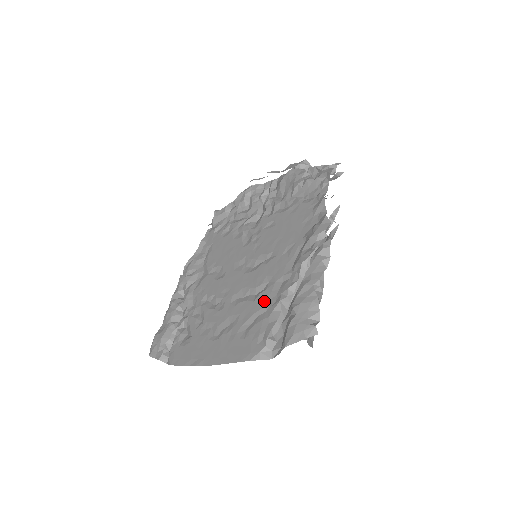
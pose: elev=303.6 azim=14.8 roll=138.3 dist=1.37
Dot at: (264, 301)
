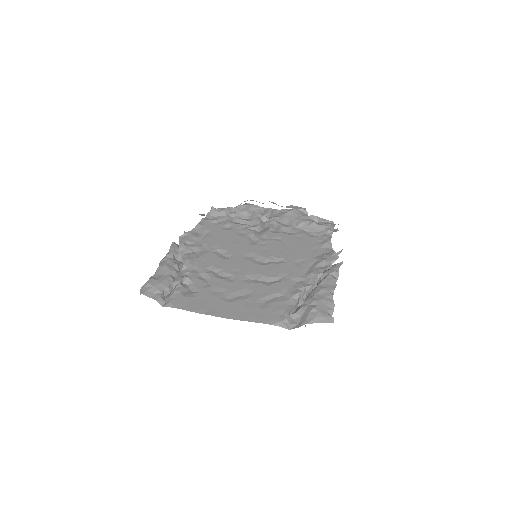
Dot at: (281, 289)
